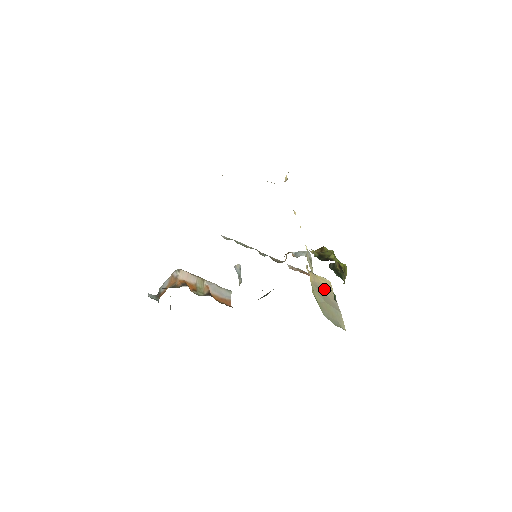
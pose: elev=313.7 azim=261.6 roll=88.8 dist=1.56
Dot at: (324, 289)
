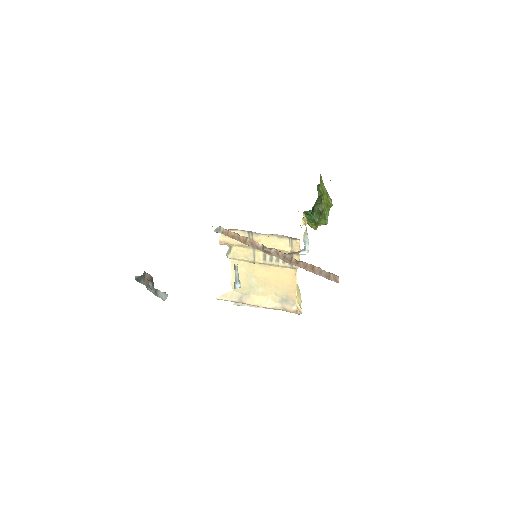
Dot at: occluded
